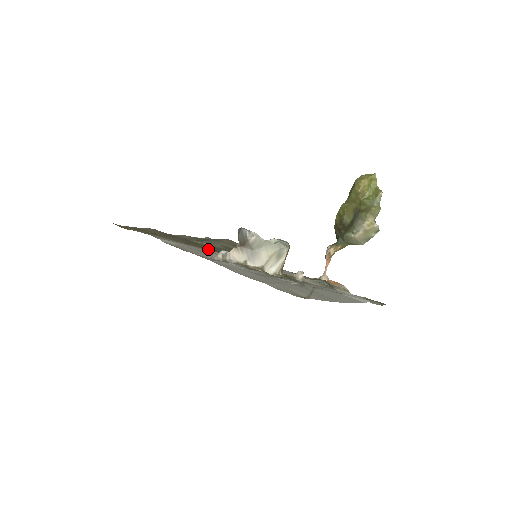
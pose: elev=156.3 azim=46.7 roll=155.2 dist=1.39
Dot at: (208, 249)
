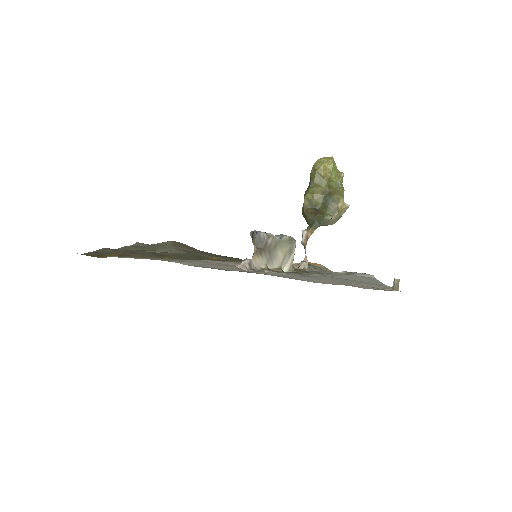
Dot at: (188, 259)
